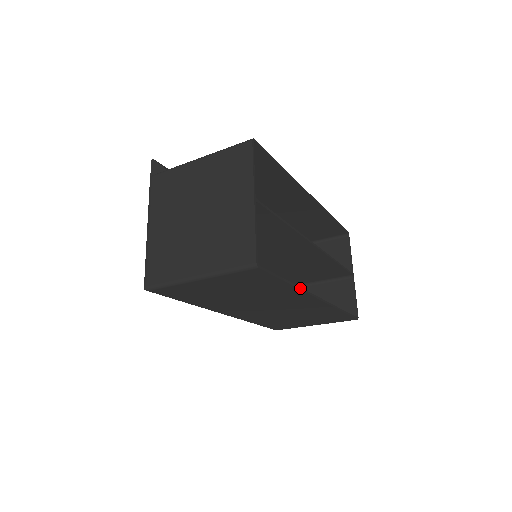
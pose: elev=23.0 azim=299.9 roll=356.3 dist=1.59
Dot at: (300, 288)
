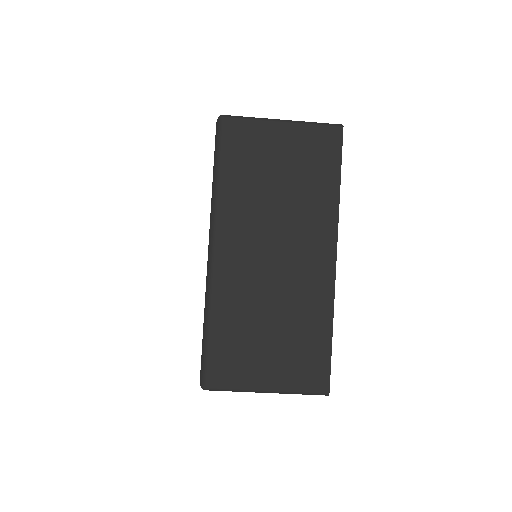
Dot at: (338, 209)
